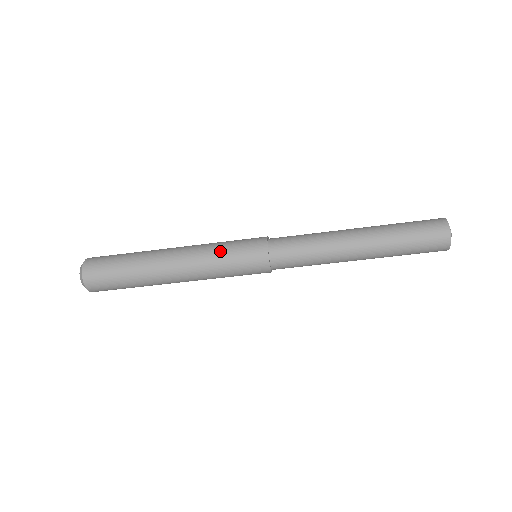
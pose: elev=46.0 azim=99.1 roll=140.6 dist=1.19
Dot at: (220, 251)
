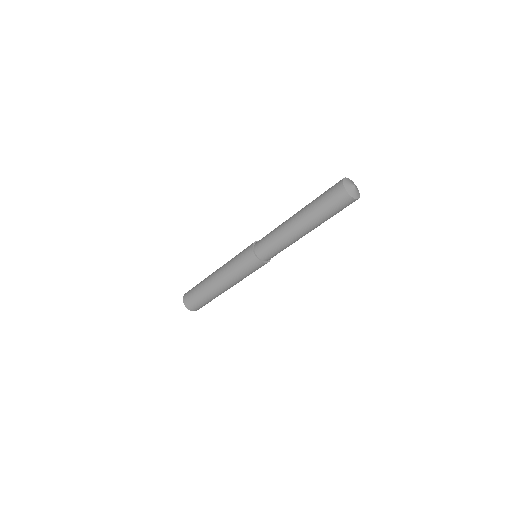
Dot at: occluded
